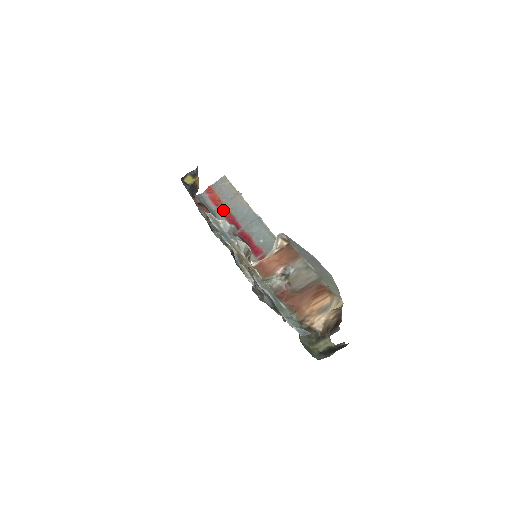
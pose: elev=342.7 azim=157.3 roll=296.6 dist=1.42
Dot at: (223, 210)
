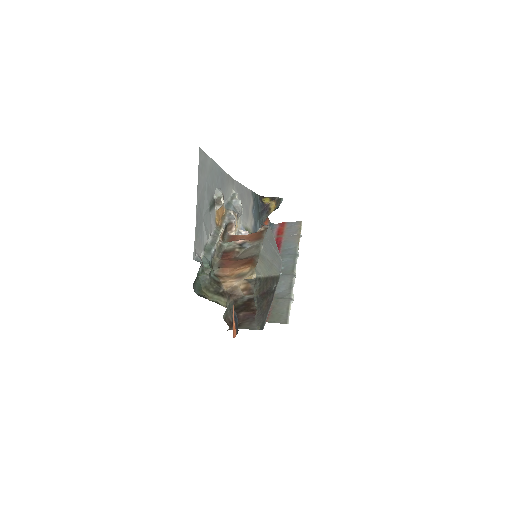
Dot at: (278, 239)
